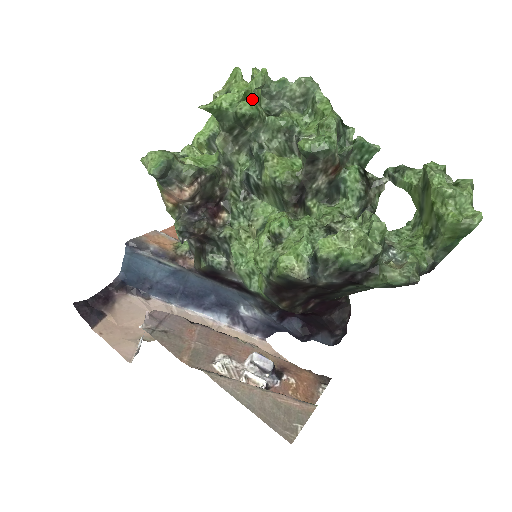
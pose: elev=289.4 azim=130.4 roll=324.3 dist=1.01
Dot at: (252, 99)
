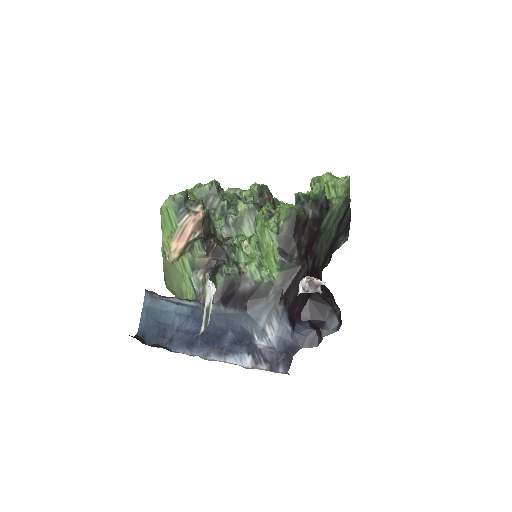
Dot at: occluded
